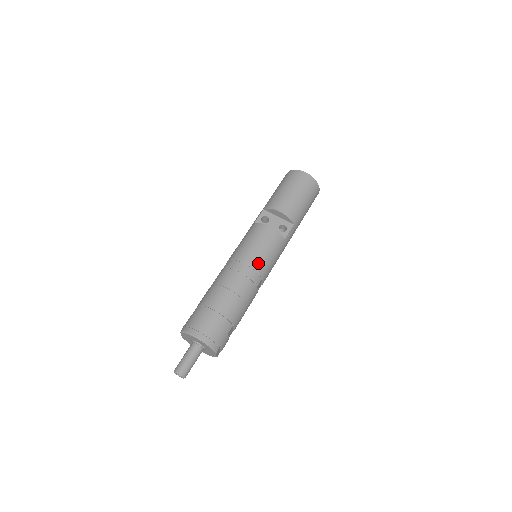
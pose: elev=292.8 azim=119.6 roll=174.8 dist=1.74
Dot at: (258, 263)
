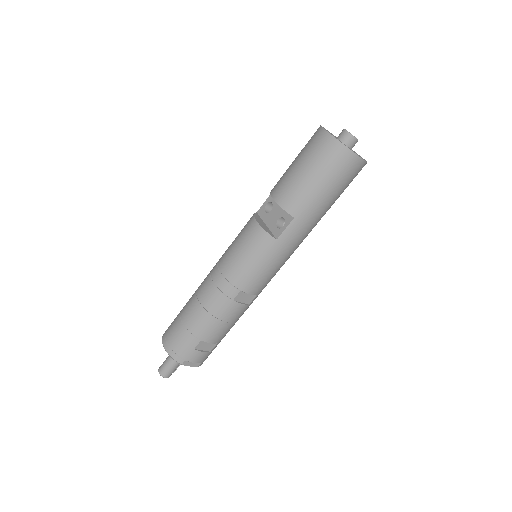
Dot at: (232, 271)
